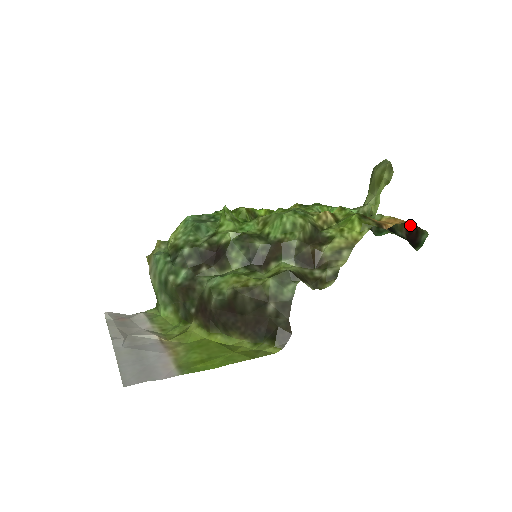
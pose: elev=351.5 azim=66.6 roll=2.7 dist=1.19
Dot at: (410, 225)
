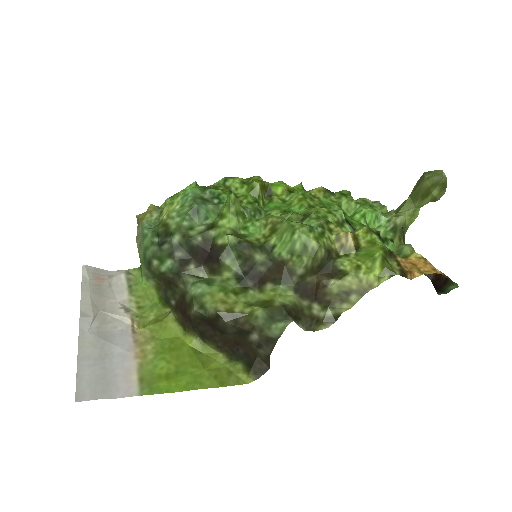
Dot at: occluded
